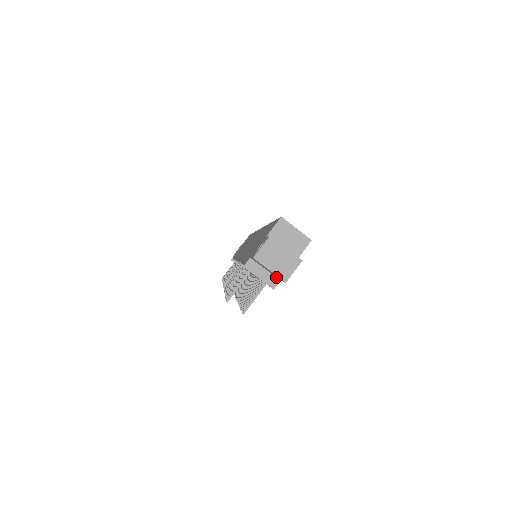
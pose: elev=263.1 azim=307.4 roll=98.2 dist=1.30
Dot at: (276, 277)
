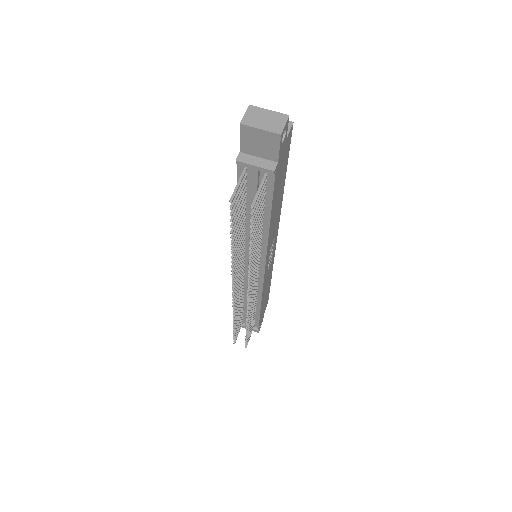
Dot at: (272, 161)
